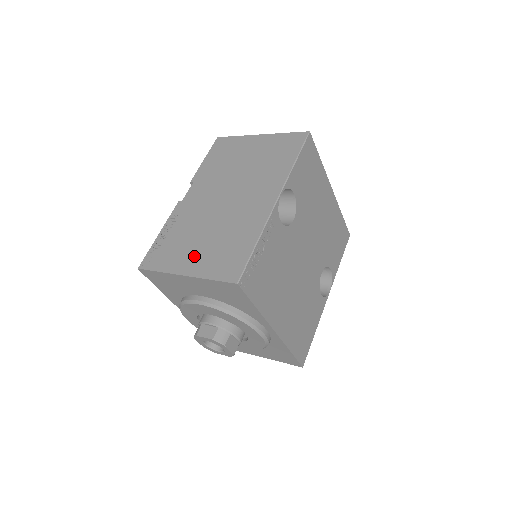
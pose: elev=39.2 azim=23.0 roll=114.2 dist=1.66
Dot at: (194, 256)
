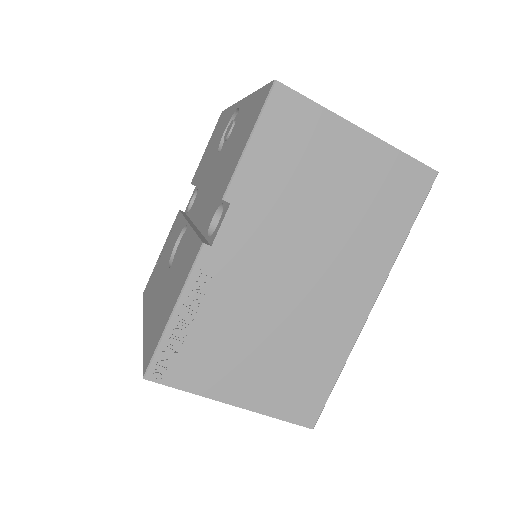
Dot at: (249, 376)
